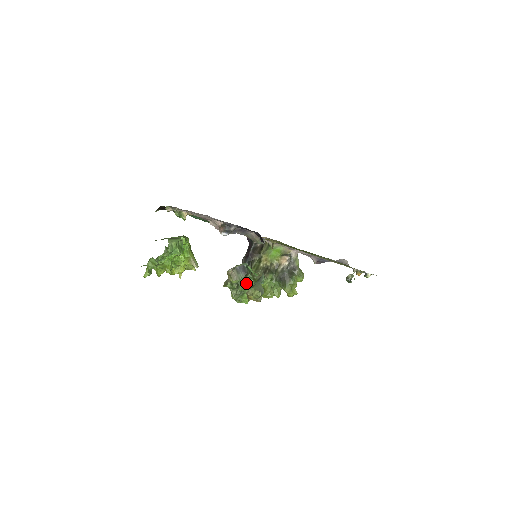
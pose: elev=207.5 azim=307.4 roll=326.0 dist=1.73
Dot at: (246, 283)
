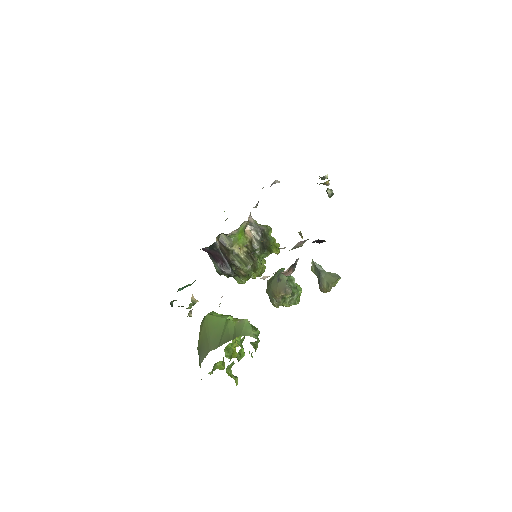
Dot at: (293, 284)
